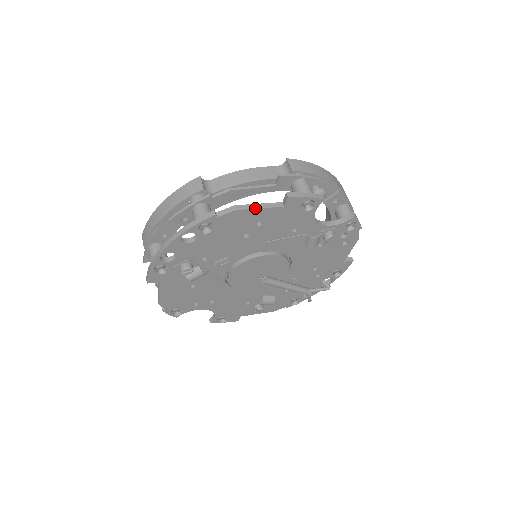
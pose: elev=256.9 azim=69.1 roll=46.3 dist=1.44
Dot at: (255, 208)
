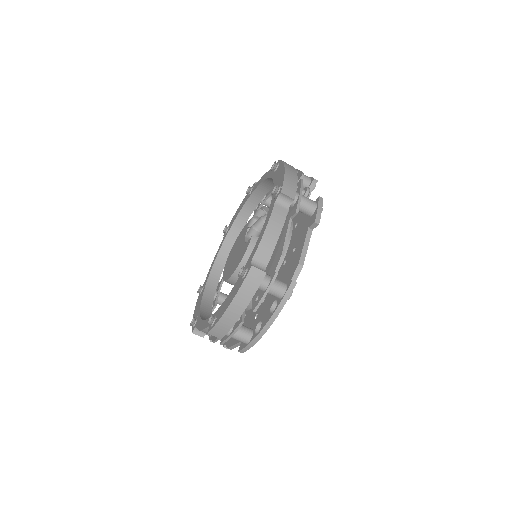
Dot at: occluded
